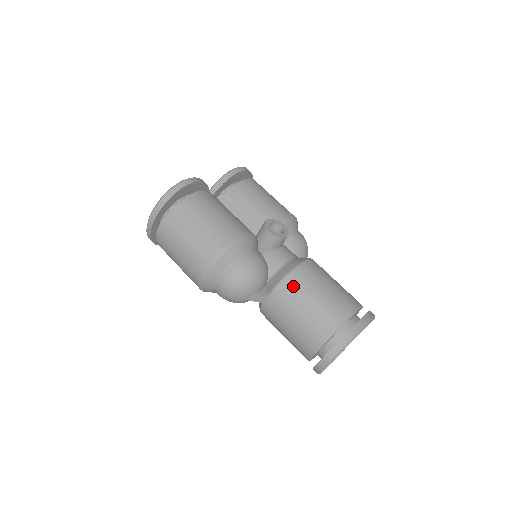
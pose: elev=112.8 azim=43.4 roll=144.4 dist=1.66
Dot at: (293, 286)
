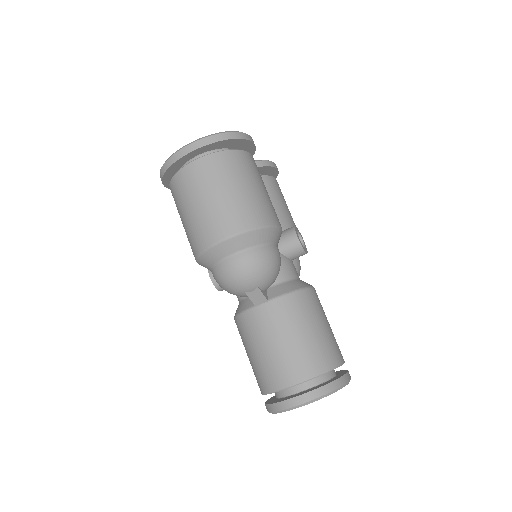
Dot at: (300, 304)
